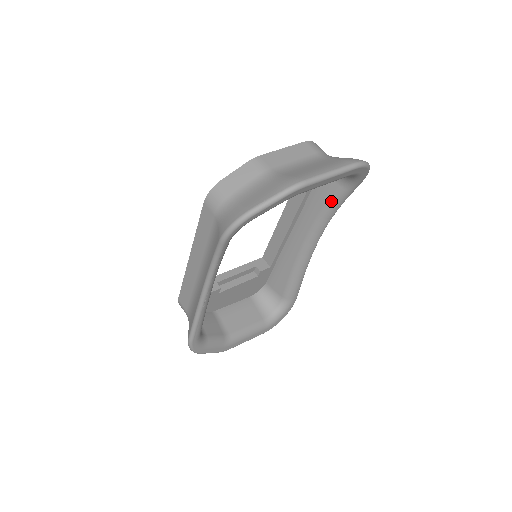
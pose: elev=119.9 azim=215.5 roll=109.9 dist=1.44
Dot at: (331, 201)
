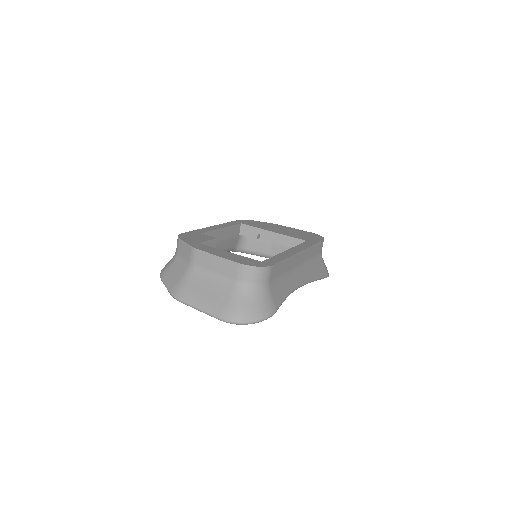
Dot at: occluded
